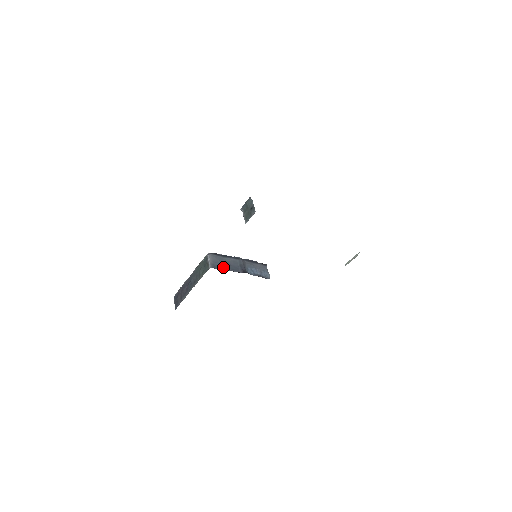
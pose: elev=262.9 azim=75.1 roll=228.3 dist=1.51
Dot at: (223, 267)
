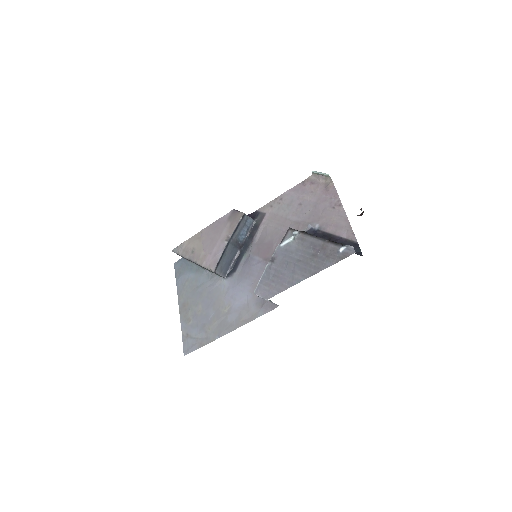
Dot at: (228, 265)
